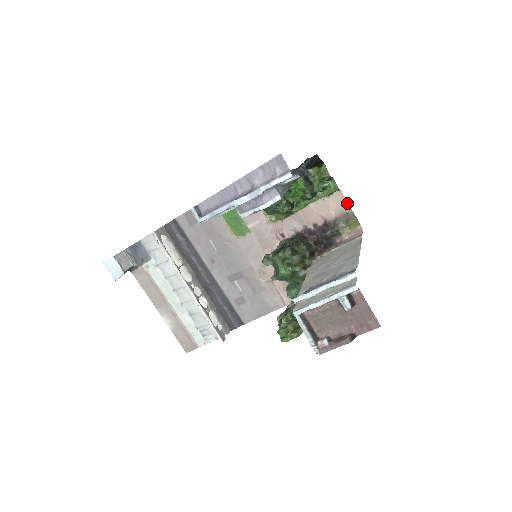
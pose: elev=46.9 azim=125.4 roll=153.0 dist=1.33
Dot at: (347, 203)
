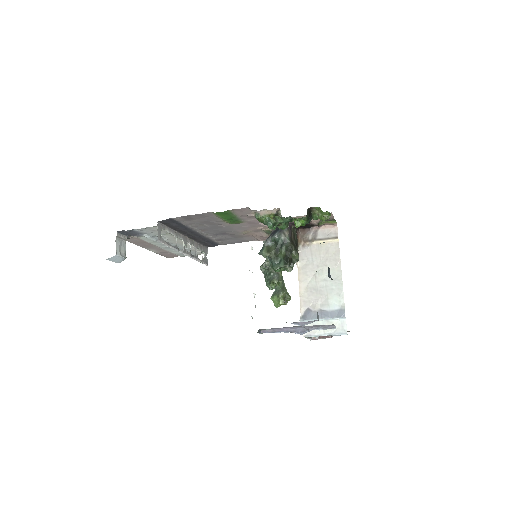
Dot at: (333, 216)
